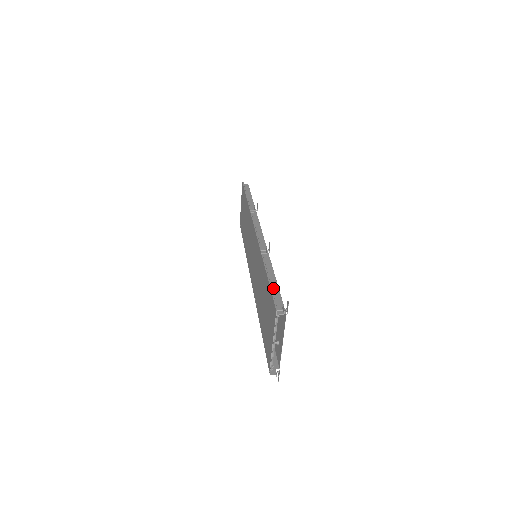
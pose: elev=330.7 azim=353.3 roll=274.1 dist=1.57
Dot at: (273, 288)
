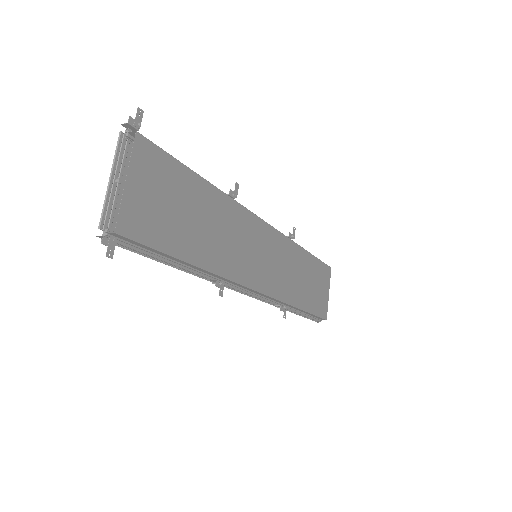
Dot at: occluded
